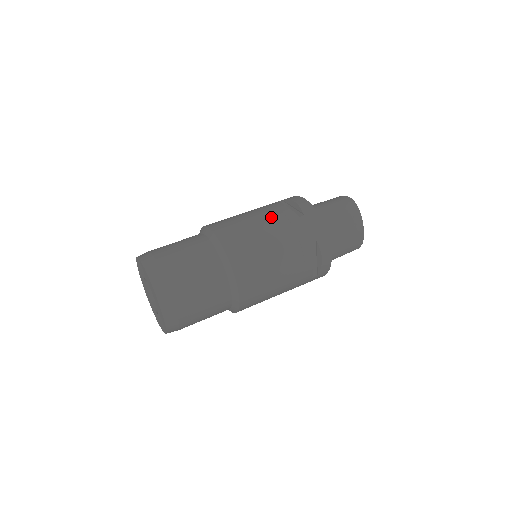
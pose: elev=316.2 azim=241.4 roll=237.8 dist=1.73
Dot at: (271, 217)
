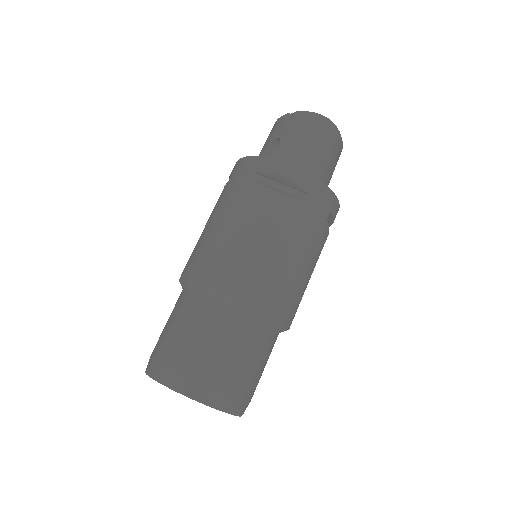
Dot at: (279, 225)
